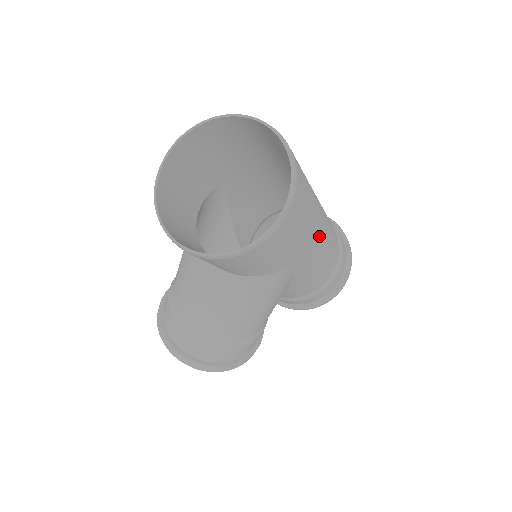
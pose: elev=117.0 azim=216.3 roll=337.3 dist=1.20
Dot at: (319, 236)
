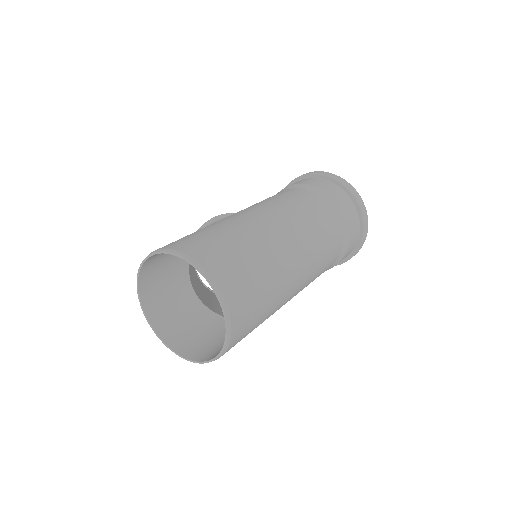
Dot at: (288, 299)
